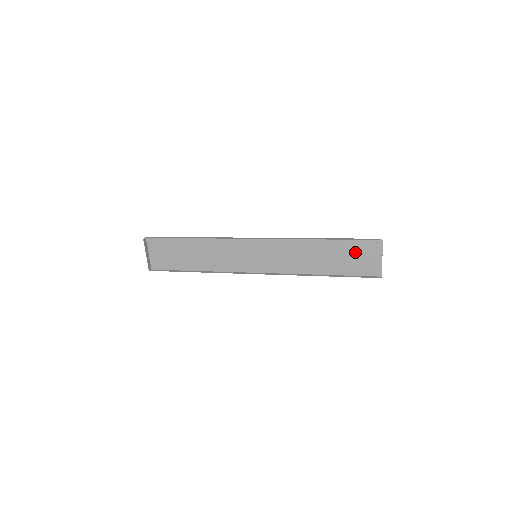
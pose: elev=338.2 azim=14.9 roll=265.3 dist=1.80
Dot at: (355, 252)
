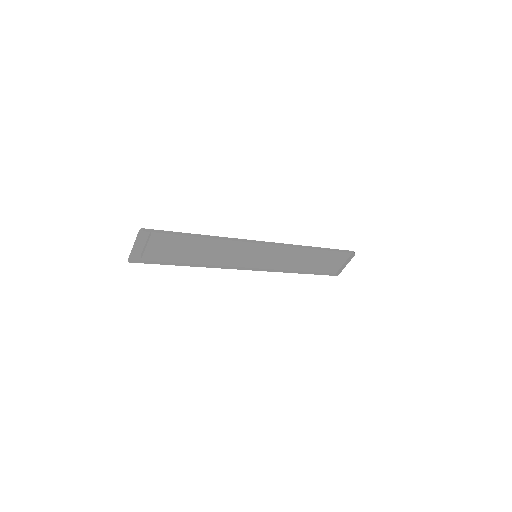
Dot at: (332, 258)
